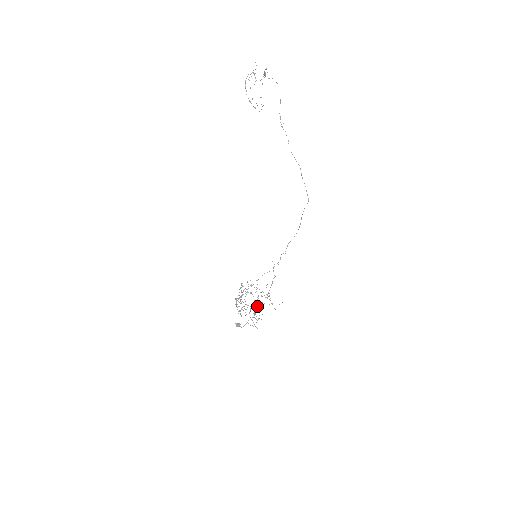
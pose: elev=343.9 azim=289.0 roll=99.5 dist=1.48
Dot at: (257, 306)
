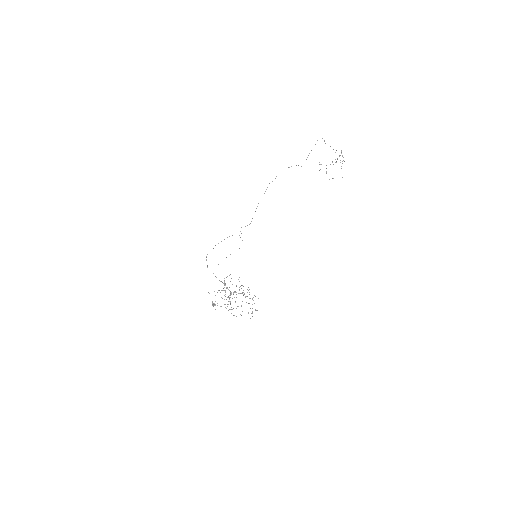
Dot at: occluded
